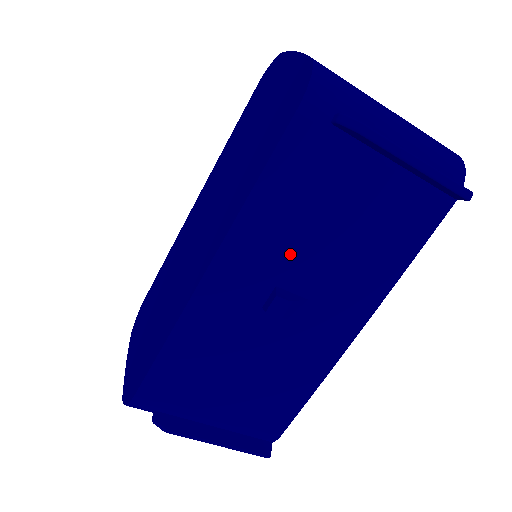
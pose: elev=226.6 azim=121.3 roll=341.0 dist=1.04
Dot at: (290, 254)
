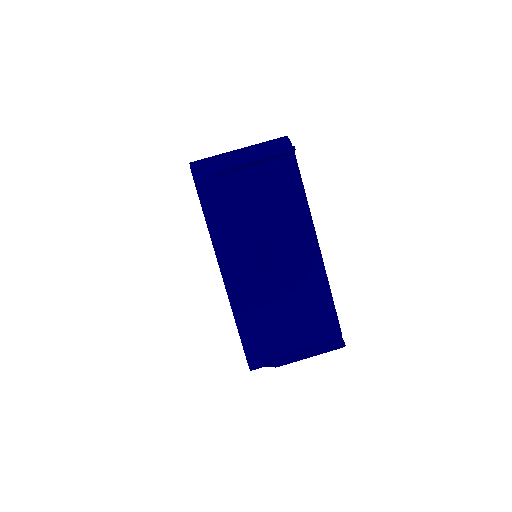
Dot at: (248, 237)
